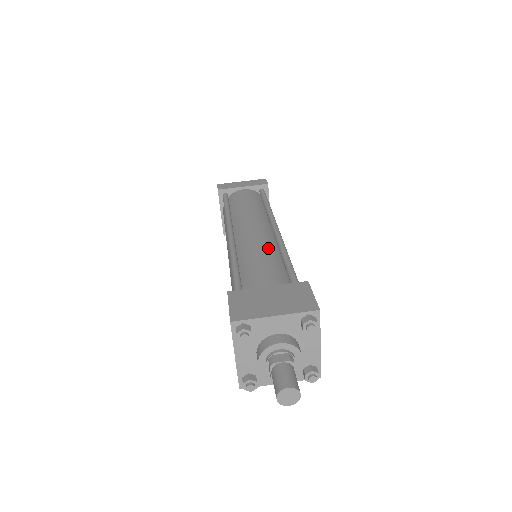
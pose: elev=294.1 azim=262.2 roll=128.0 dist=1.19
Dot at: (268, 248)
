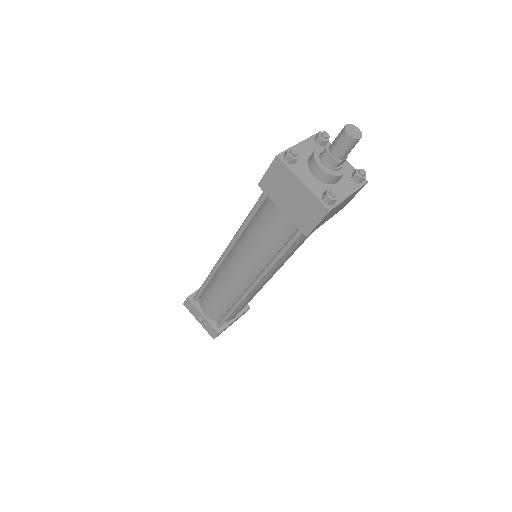
Dot at: occluded
